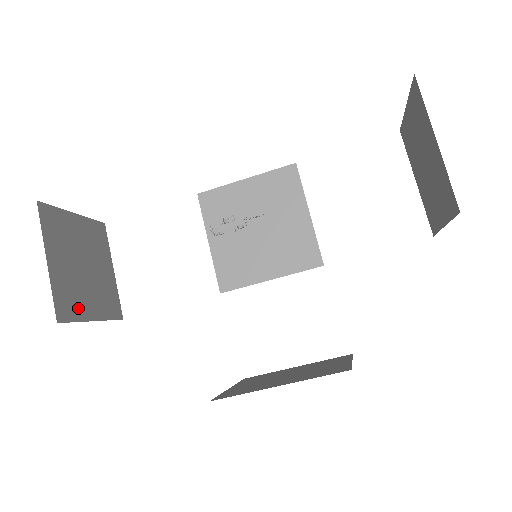
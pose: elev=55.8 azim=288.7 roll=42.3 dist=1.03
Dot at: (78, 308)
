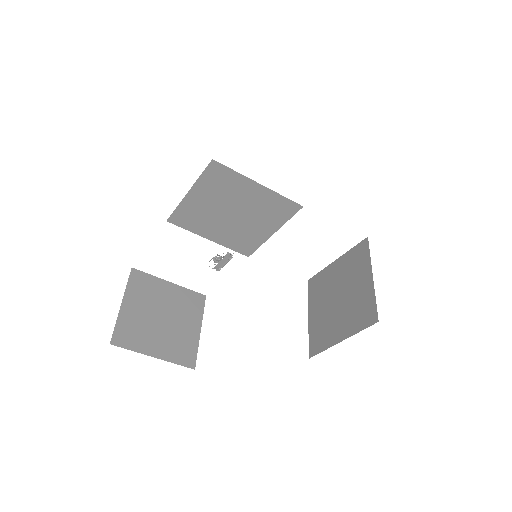
Dot at: (190, 343)
